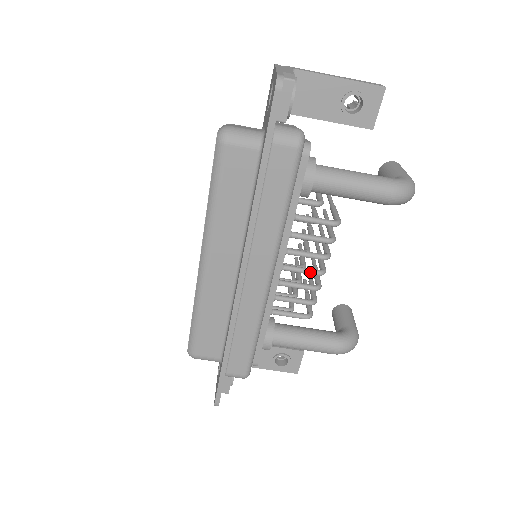
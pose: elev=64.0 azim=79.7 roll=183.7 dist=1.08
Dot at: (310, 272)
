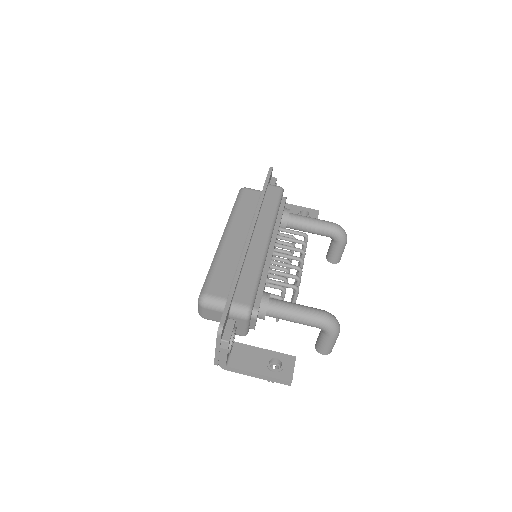
Dot at: (293, 256)
